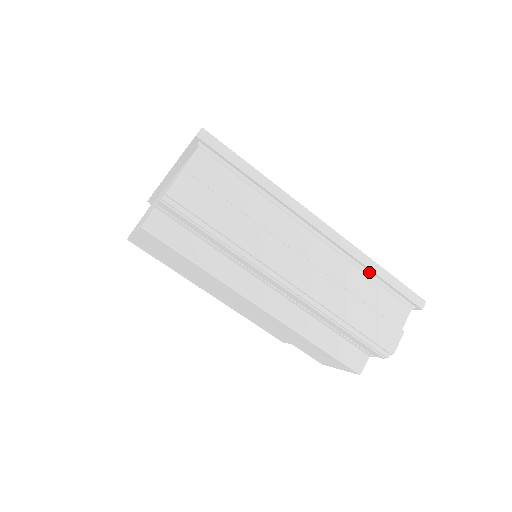
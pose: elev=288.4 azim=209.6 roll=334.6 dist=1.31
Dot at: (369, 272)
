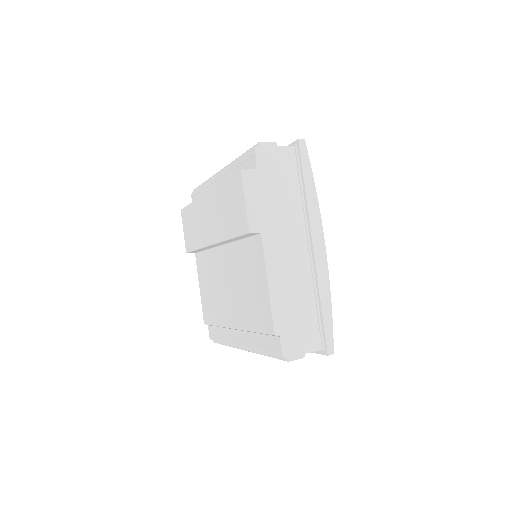
Dot at: occluded
